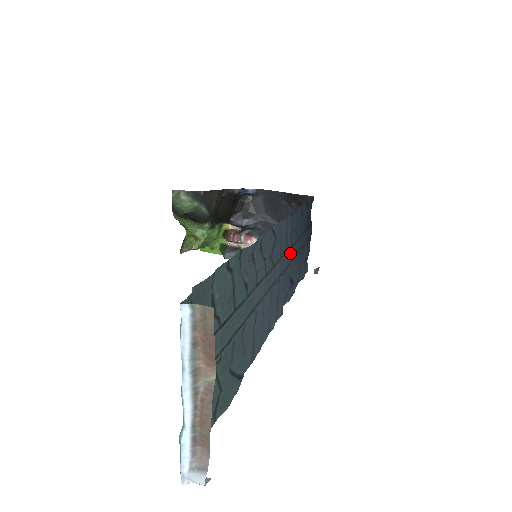
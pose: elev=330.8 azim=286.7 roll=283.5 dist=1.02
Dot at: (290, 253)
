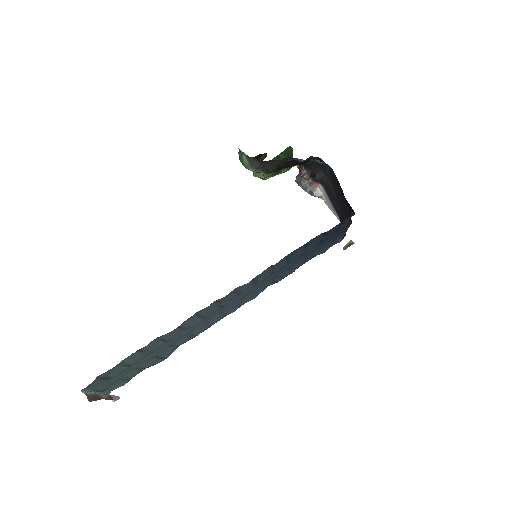
Dot at: (270, 277)
